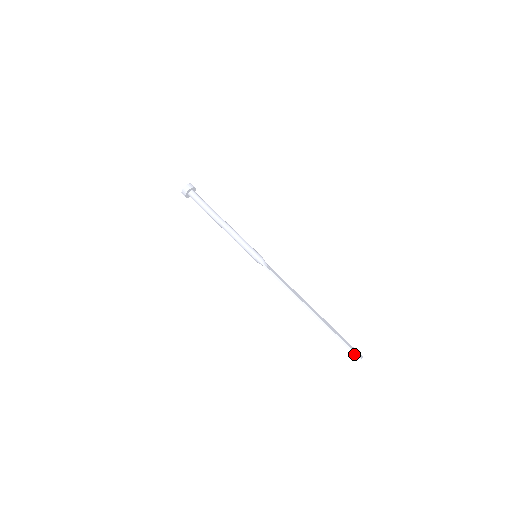
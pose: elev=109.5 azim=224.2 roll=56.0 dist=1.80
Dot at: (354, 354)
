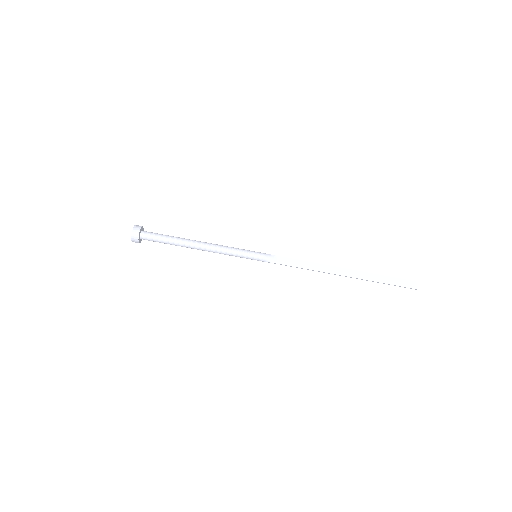
Dot at: occluded
